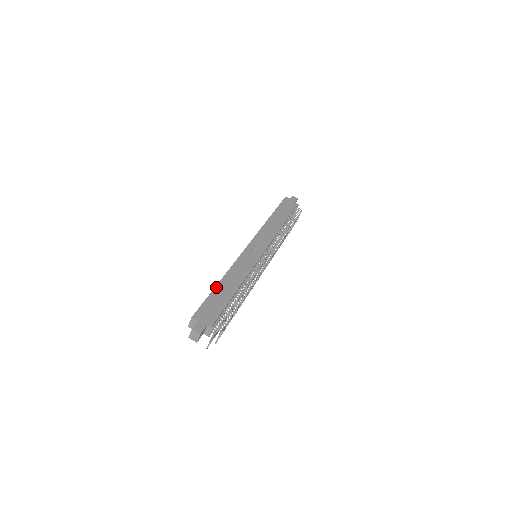
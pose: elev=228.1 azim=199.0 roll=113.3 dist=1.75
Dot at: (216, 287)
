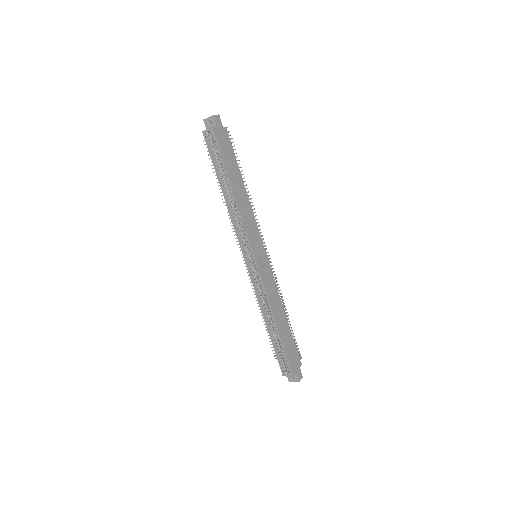
Dot at: (280, 335)
